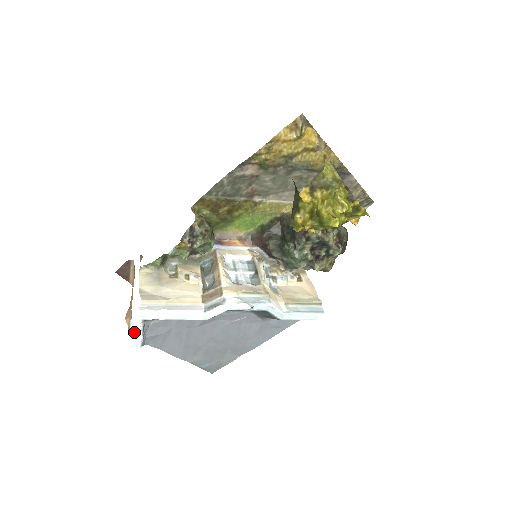
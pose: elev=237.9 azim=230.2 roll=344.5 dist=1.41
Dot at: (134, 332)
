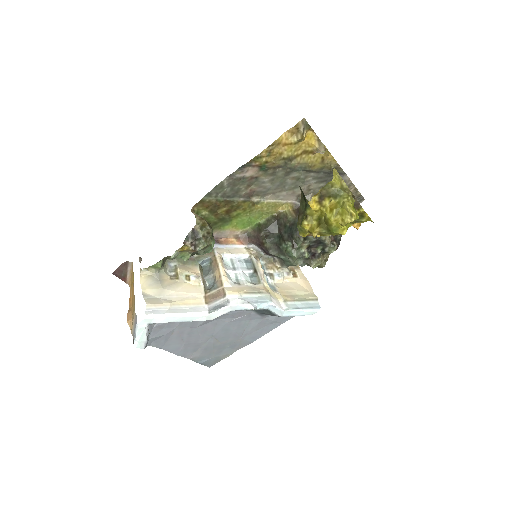
Dot at: (139, 335)
